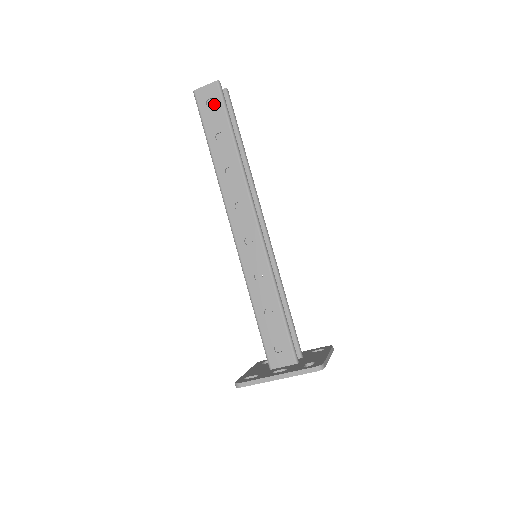
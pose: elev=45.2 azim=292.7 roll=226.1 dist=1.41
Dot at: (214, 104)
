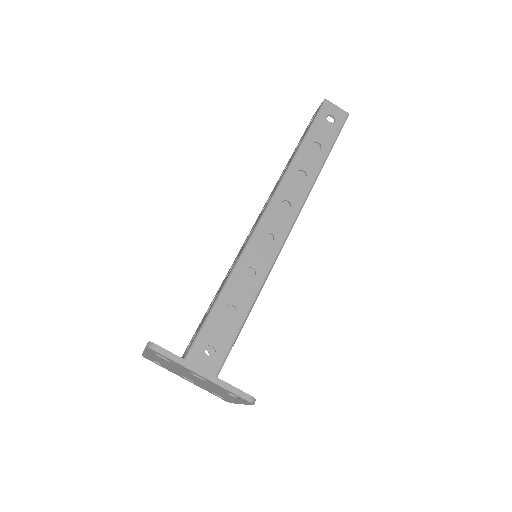
Dot at: (333, 123)
